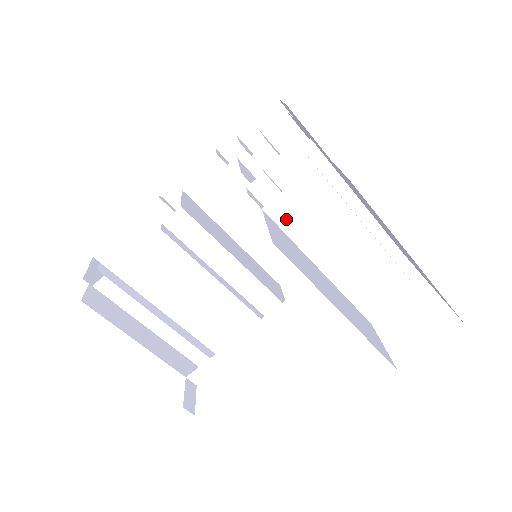
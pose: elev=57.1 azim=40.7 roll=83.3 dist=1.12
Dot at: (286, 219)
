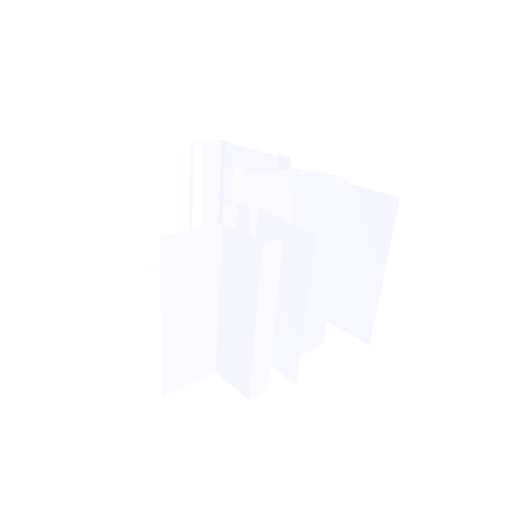
Dot at: (228, 248)
